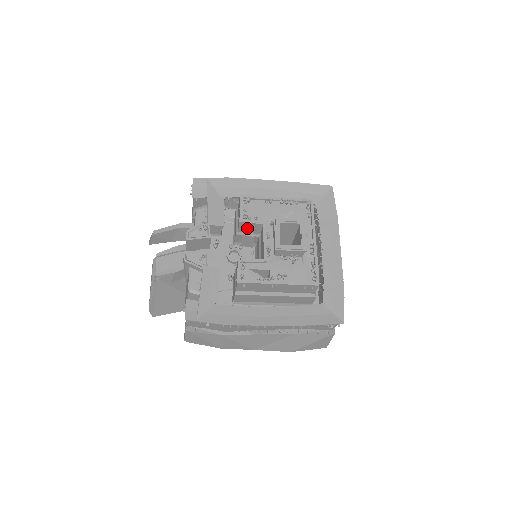
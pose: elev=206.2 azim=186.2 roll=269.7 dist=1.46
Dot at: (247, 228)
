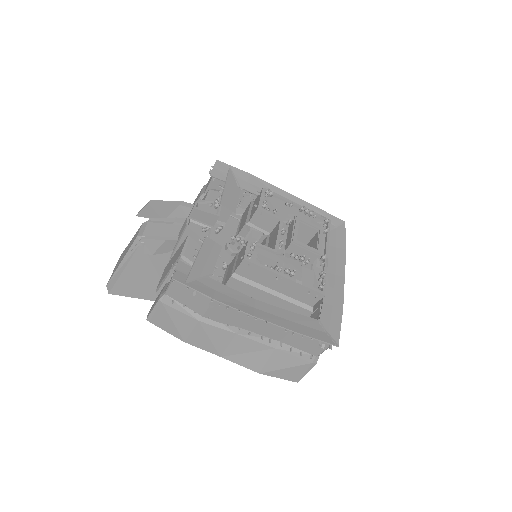
Dot at: (261, 220)
